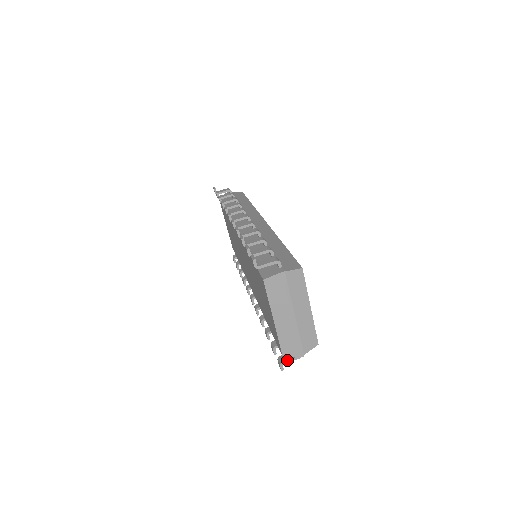
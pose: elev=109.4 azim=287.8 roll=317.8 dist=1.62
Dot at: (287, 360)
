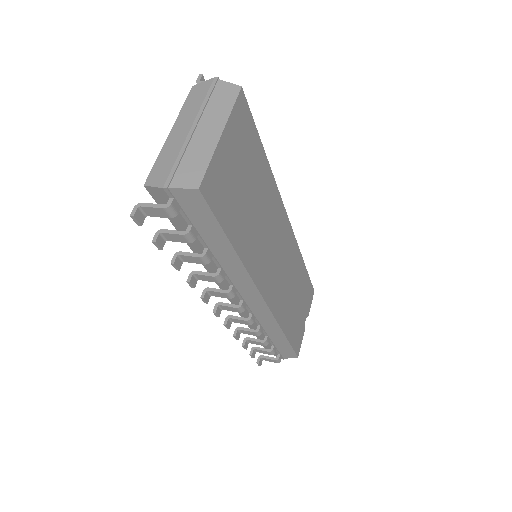
Dot at: (148, 203)
